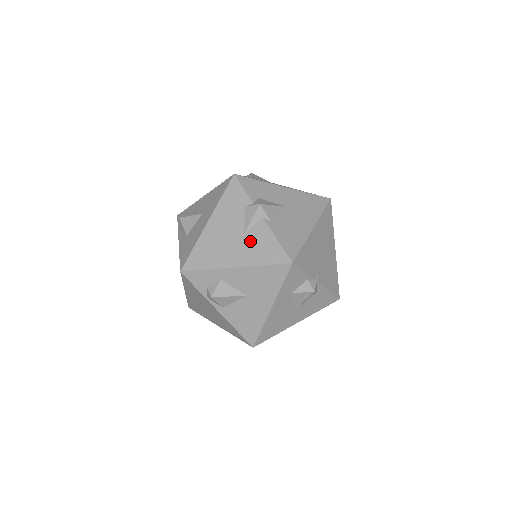
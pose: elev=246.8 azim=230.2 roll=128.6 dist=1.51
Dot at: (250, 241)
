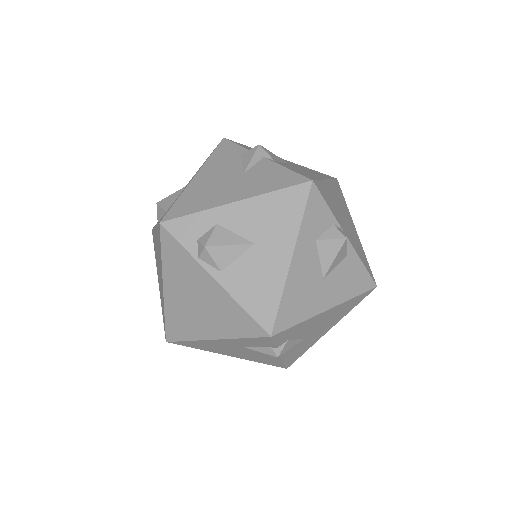
Dot at: (252, 177)
